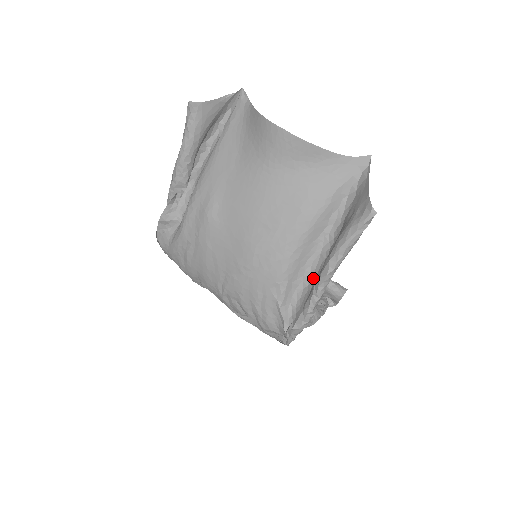
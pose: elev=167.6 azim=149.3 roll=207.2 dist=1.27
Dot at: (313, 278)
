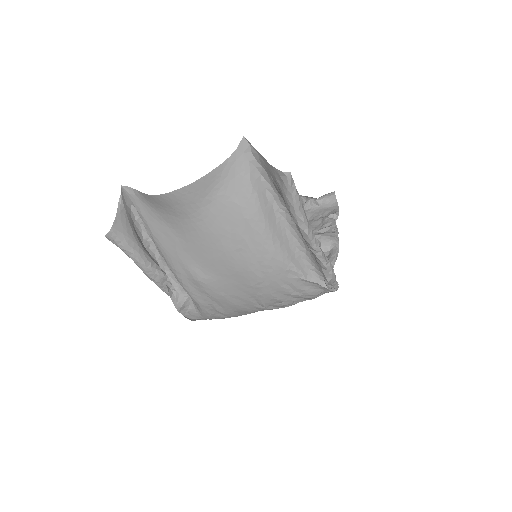
Dot at: (303, 242)
